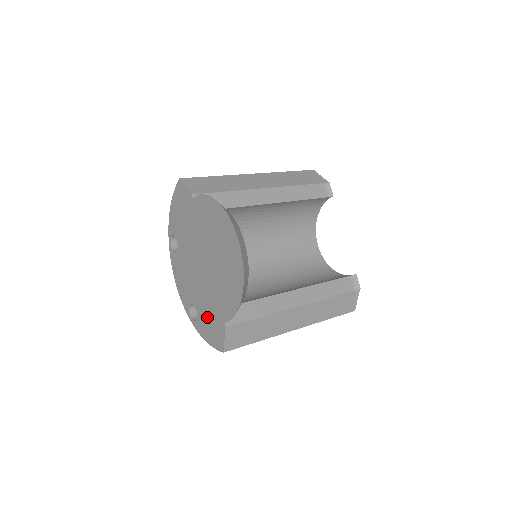
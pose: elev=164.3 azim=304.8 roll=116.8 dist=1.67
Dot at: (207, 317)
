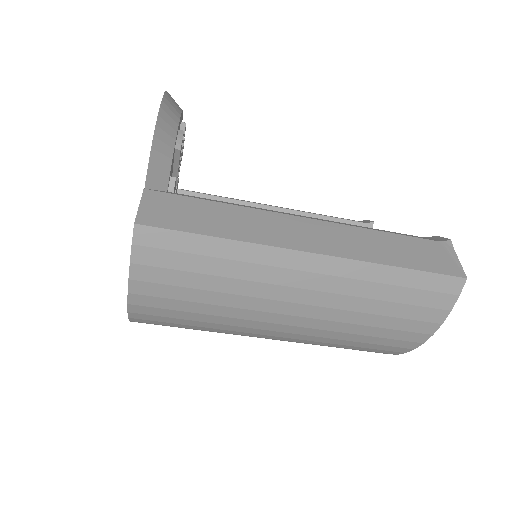
Dot at: occluded
